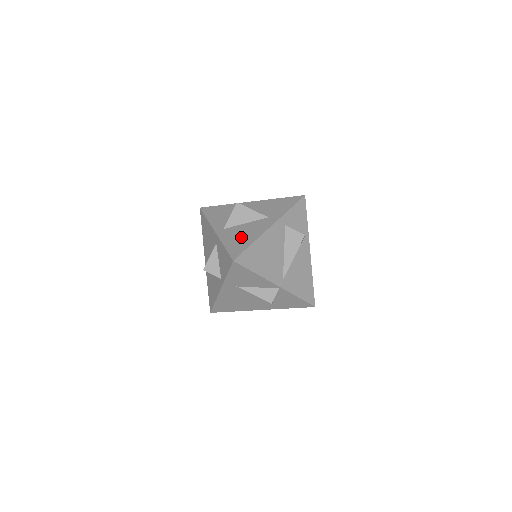
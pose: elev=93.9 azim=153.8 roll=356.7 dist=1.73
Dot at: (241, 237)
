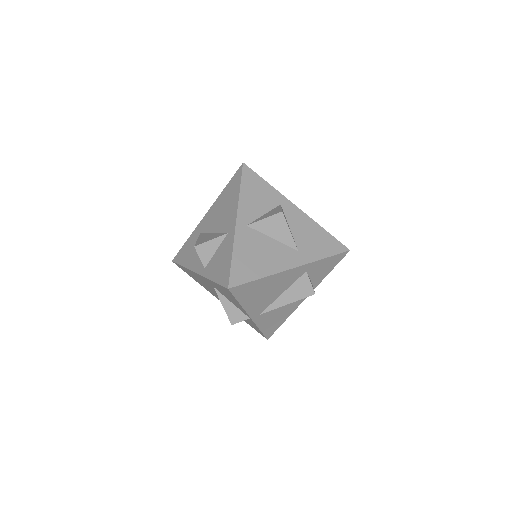
Dot at: (256, 257)
